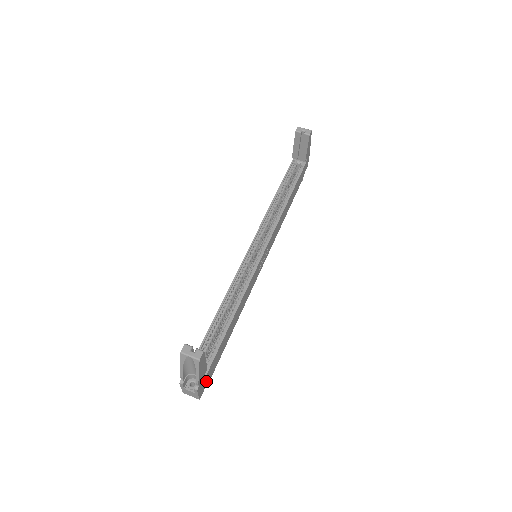
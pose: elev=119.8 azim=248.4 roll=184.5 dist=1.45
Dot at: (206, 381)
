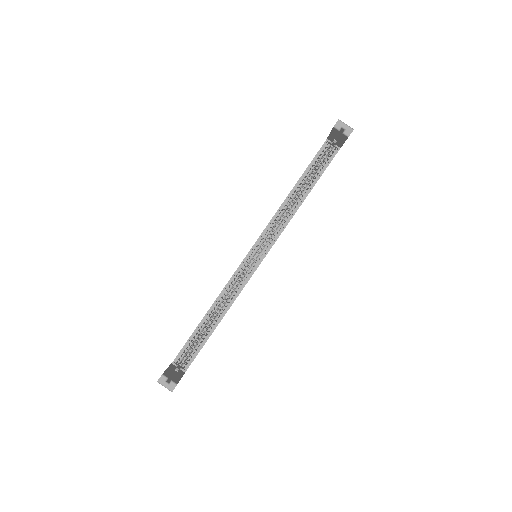
Dot at: occluded
